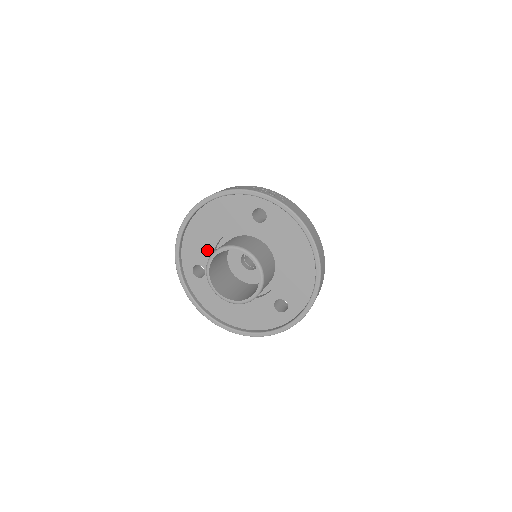
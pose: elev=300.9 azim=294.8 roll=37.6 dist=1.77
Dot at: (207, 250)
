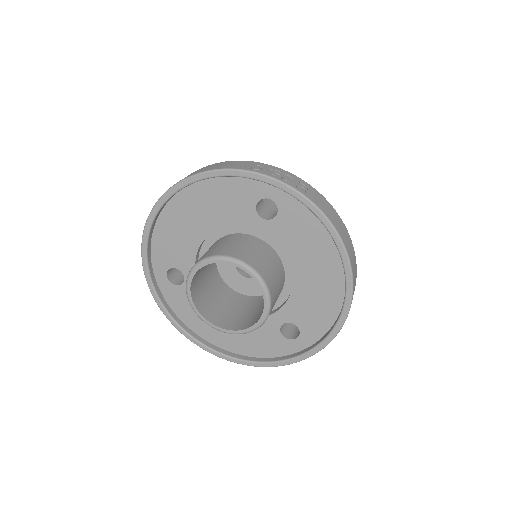
Dot at: (187, 250)
